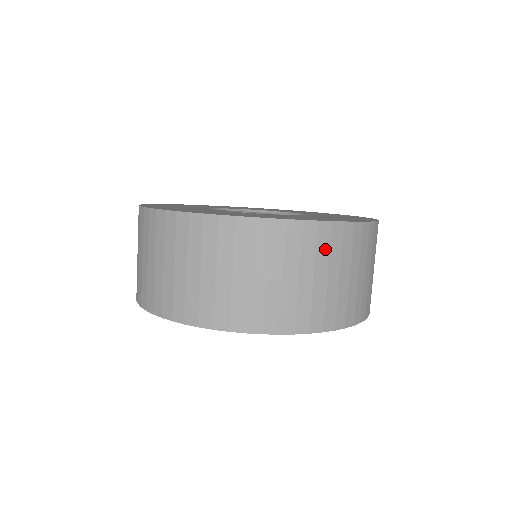
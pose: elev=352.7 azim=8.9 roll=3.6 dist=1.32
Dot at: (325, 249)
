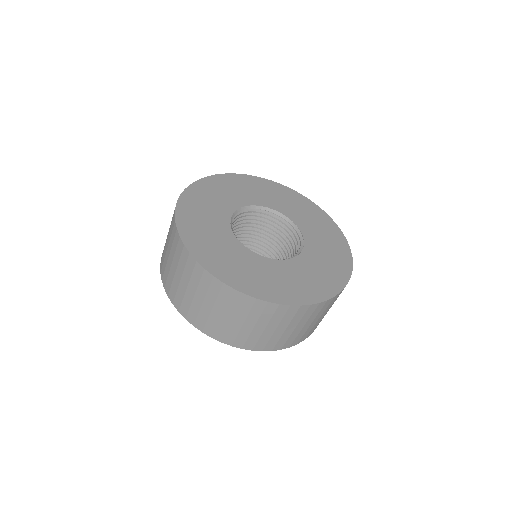
Dot at: occluded
